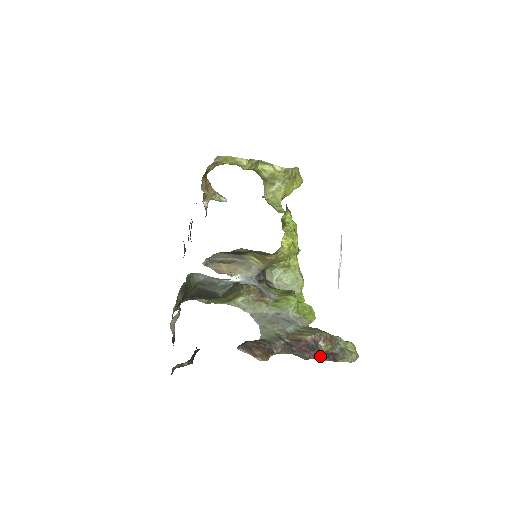
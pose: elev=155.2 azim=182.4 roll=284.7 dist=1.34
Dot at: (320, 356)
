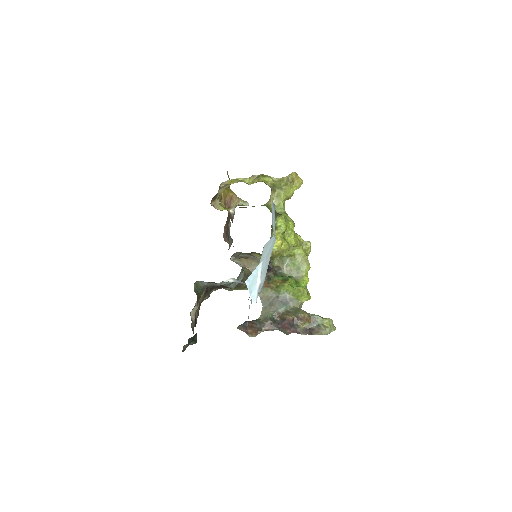
Dot at: (298, 331)
